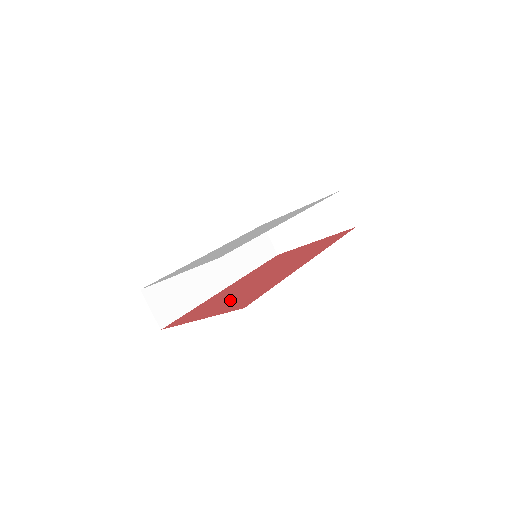
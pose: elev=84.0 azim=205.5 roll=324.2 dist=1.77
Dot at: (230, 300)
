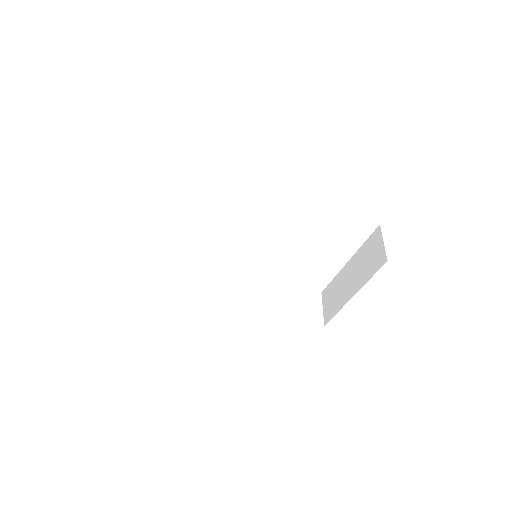
Dot at: occluded
